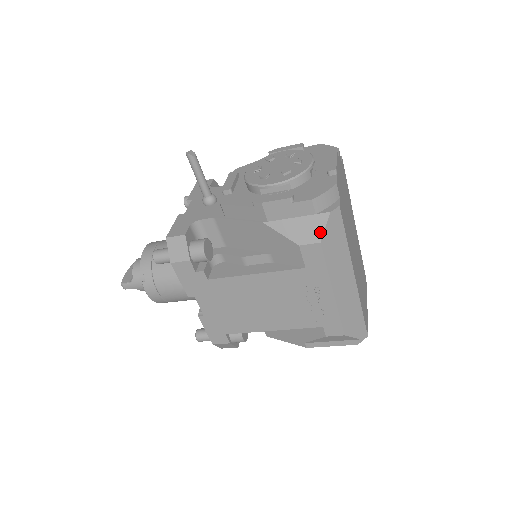
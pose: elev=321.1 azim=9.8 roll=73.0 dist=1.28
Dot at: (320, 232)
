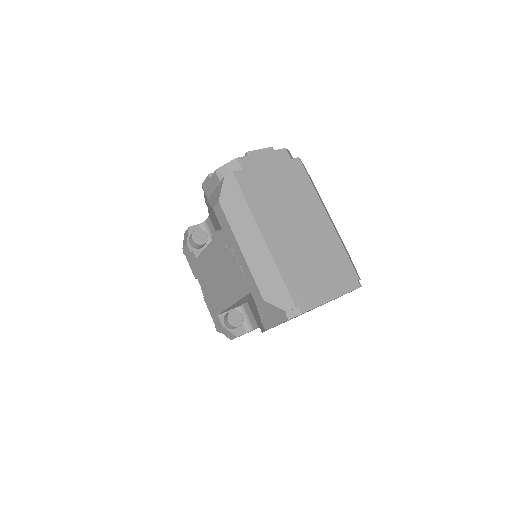
Dot at: (220, 193)
